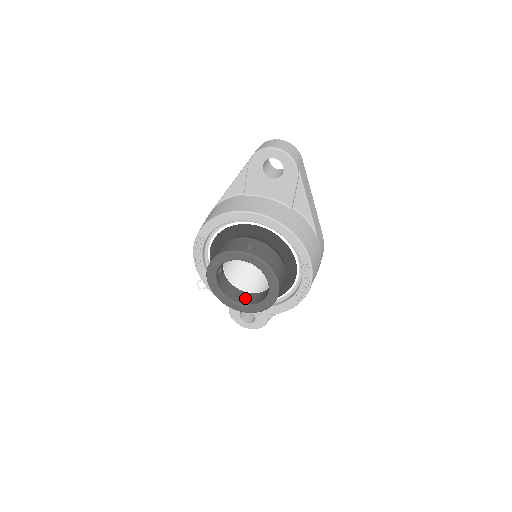
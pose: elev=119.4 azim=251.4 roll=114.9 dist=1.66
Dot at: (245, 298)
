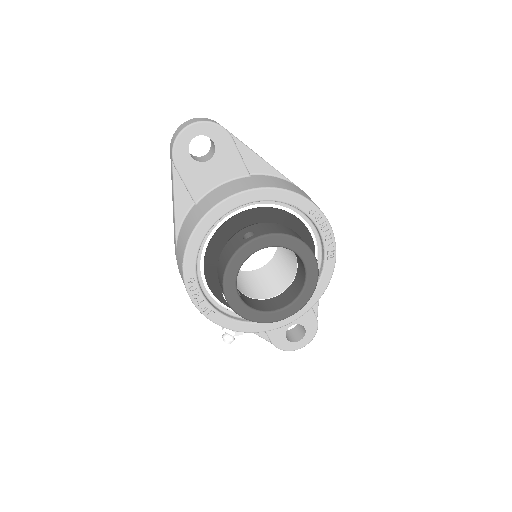
Dot at: (285, 298)
